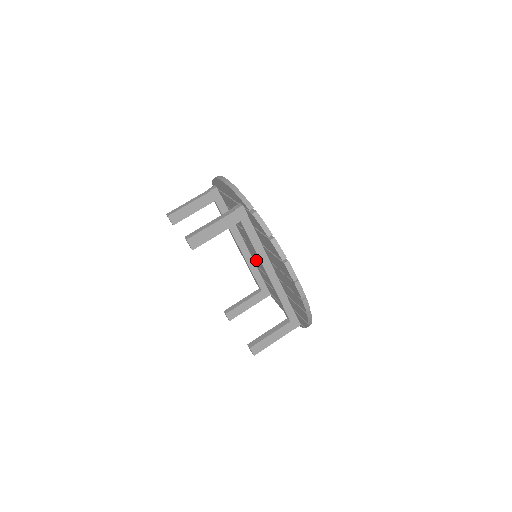
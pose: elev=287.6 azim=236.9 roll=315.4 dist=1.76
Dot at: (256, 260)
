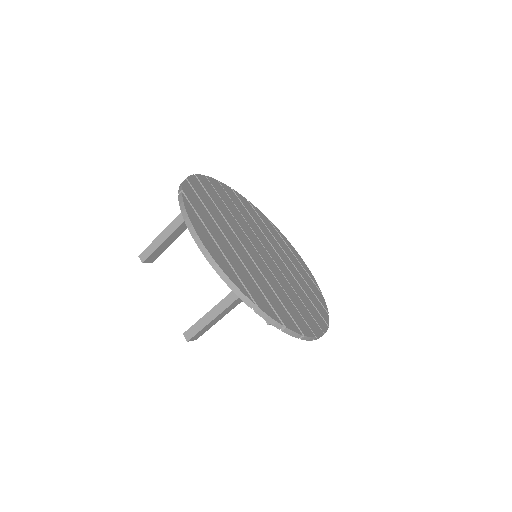
Dot at: occluded
